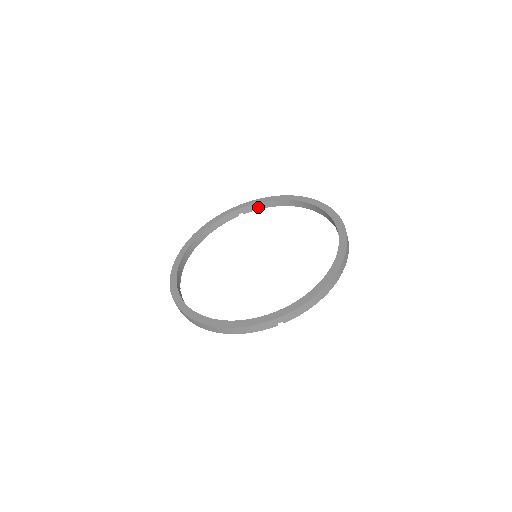
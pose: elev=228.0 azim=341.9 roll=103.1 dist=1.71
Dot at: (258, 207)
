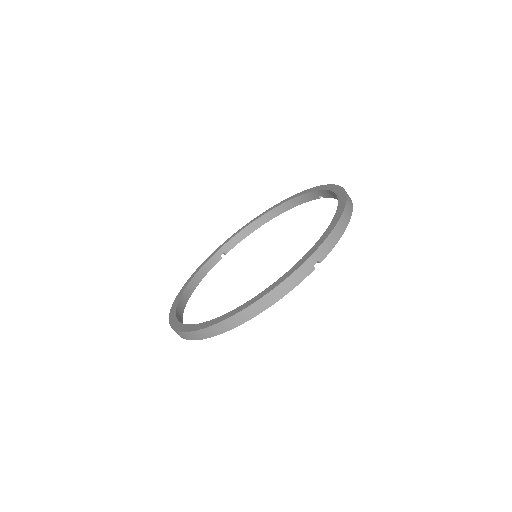
Dot at: (237, 240)
